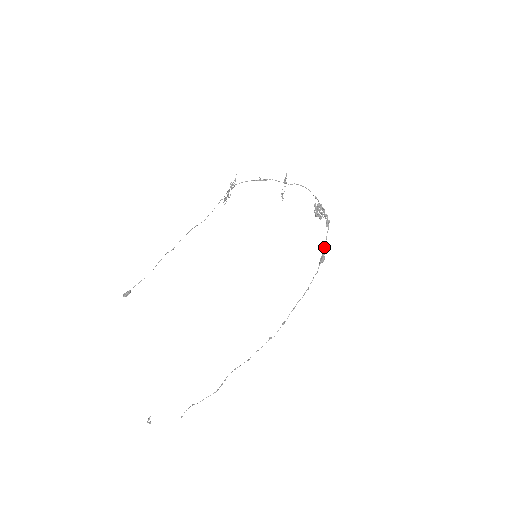
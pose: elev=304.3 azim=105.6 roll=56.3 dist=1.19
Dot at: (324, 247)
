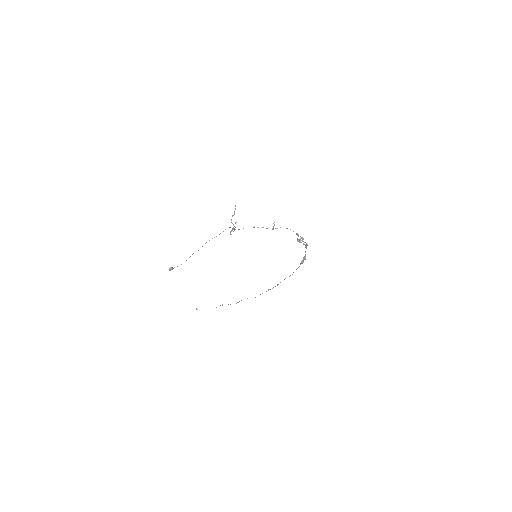
Dot at: (303, 257)
